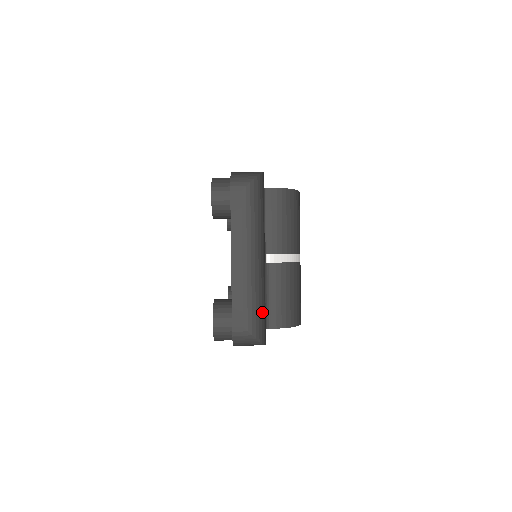
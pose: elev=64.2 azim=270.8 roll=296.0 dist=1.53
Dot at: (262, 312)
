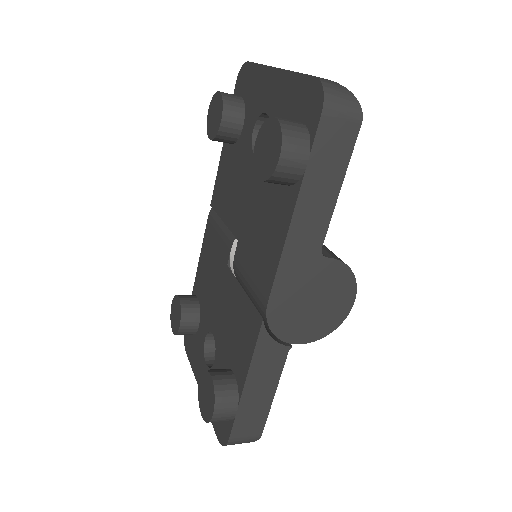
Dot at: occluded
